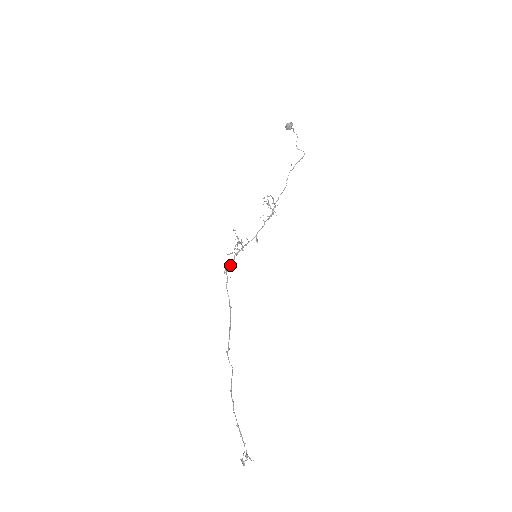
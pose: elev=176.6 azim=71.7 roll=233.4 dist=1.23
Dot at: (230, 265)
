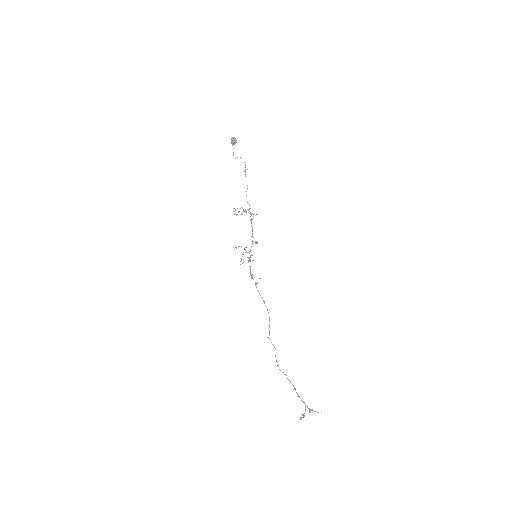
Dot at: occluded
